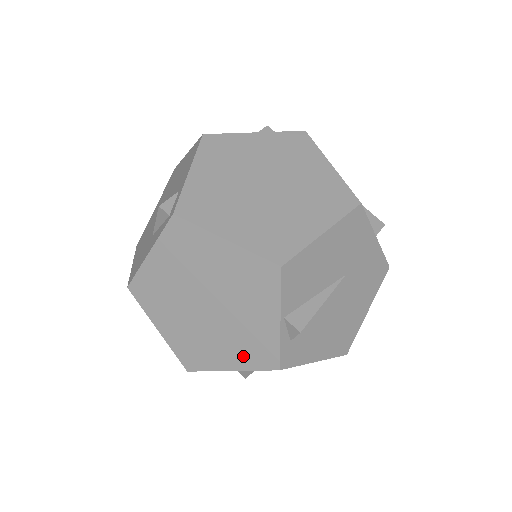
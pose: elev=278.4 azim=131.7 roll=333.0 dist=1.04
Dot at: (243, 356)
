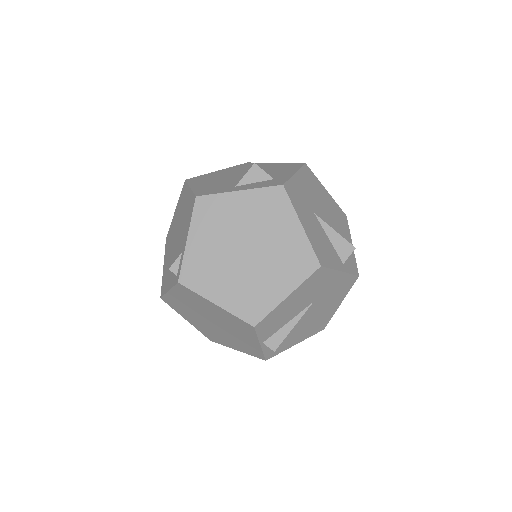
Dot at: (242, 348)
